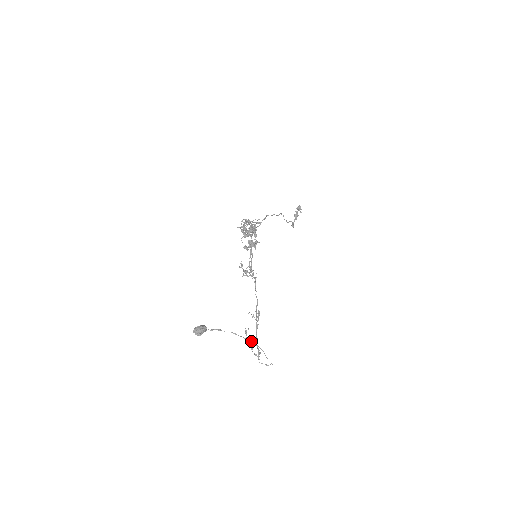
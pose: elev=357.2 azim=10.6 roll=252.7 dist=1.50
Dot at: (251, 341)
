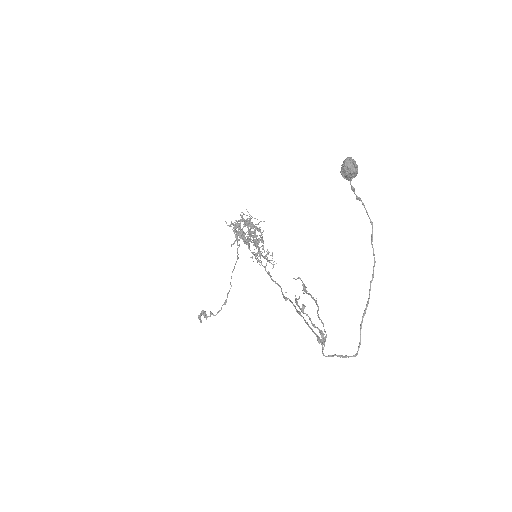
Dot at: (374, 259)
